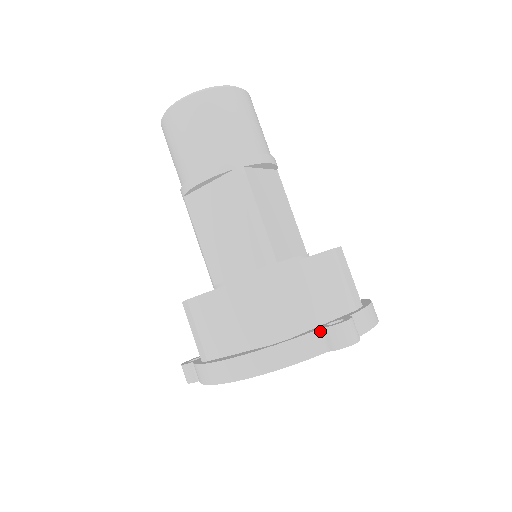
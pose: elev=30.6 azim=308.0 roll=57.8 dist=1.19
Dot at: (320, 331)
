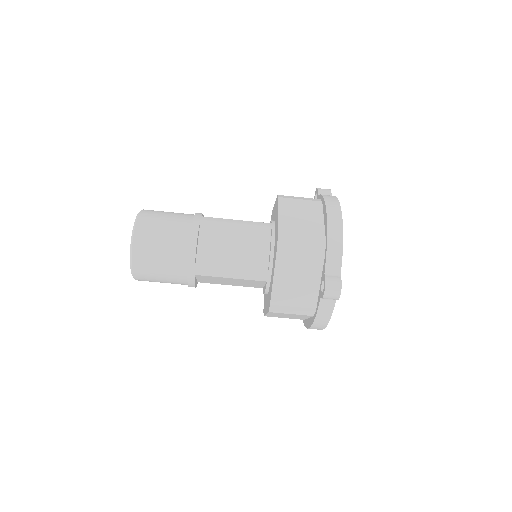
Dot at: (322, 299)
